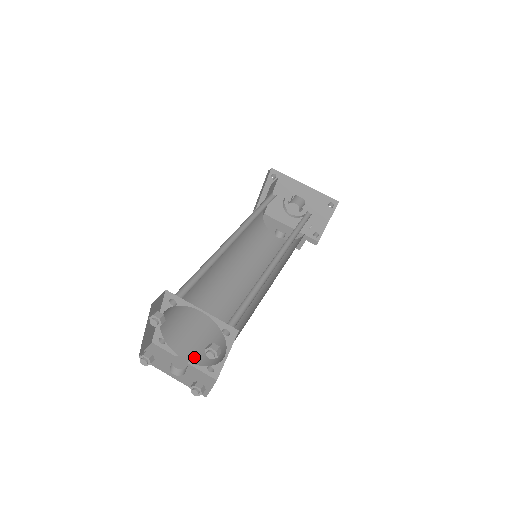
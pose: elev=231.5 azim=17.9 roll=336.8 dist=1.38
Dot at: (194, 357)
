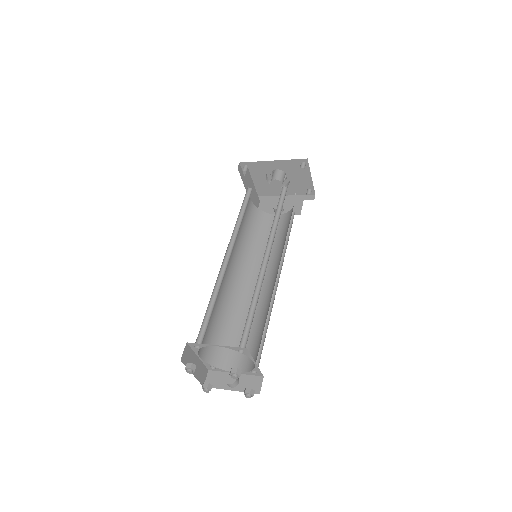
Dot at: (241, 367)
